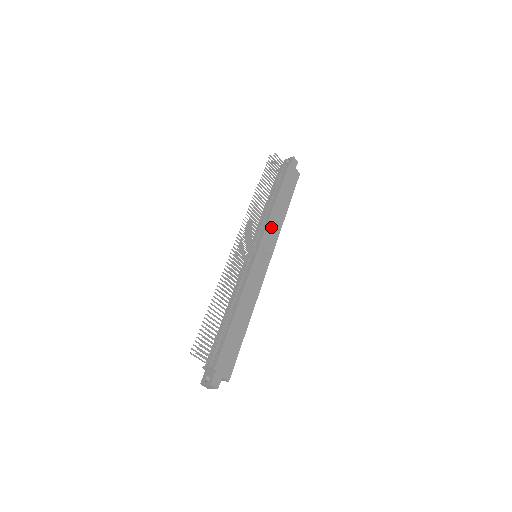
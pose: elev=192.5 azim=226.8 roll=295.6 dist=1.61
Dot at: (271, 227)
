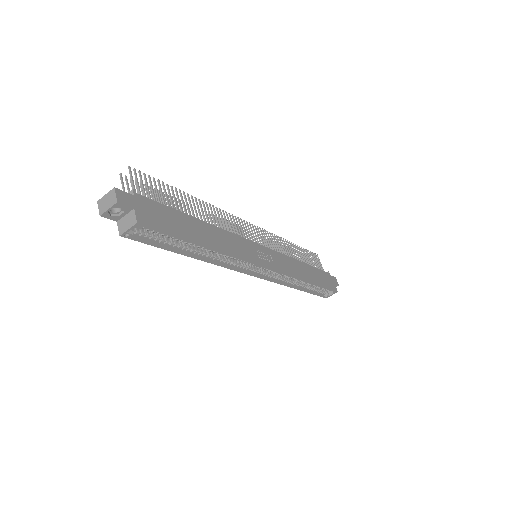
Dot at: (287, 261)
